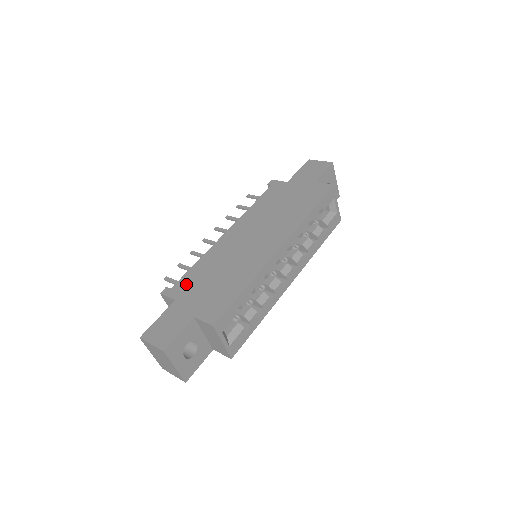
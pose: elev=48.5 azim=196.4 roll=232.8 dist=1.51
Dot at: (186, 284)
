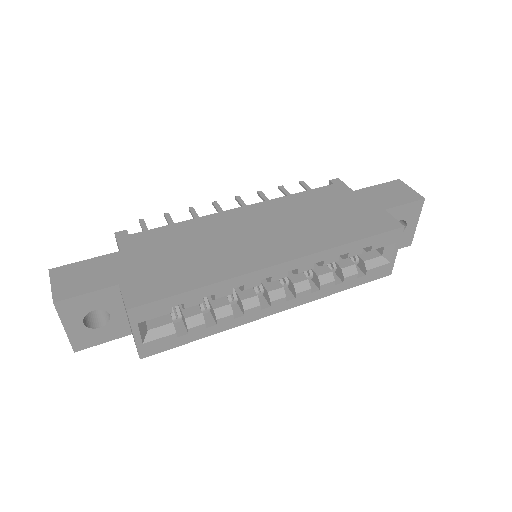
Dot at: (147, 240)
